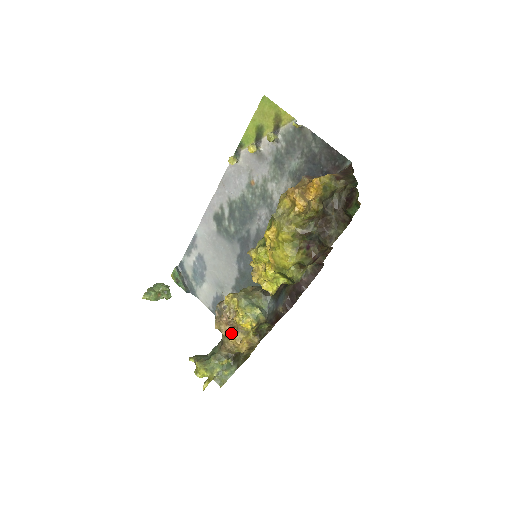
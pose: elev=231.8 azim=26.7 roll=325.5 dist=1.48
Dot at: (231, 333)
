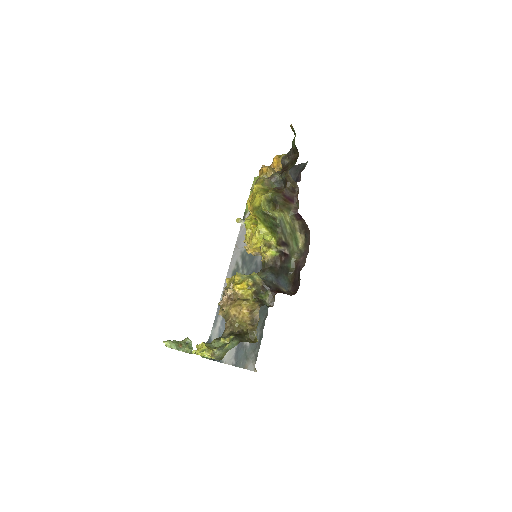
Dot at: (231, 304)
